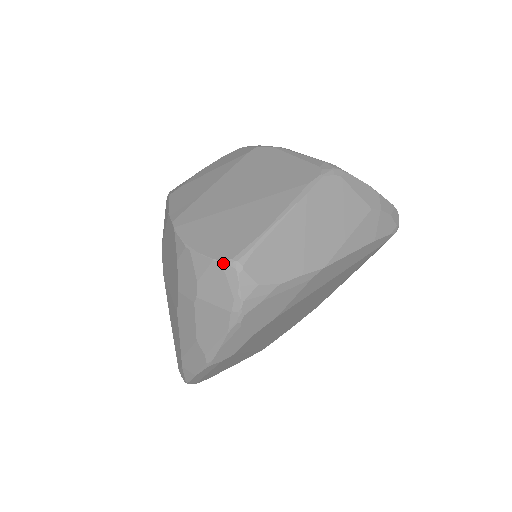
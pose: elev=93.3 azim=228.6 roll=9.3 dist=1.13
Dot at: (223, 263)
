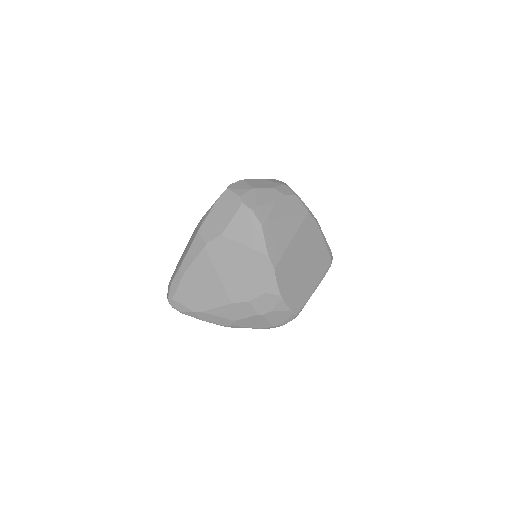
Dot at: (293, 314)
